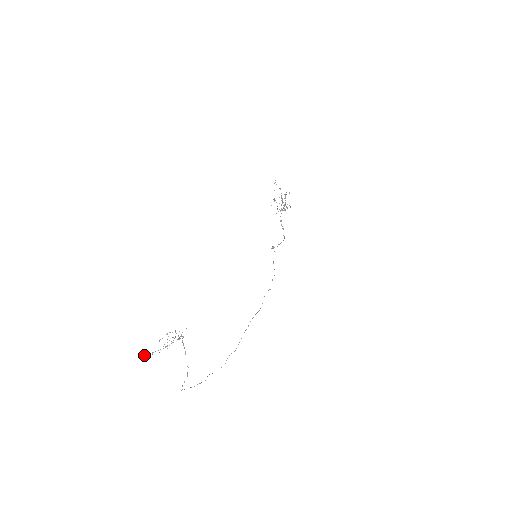
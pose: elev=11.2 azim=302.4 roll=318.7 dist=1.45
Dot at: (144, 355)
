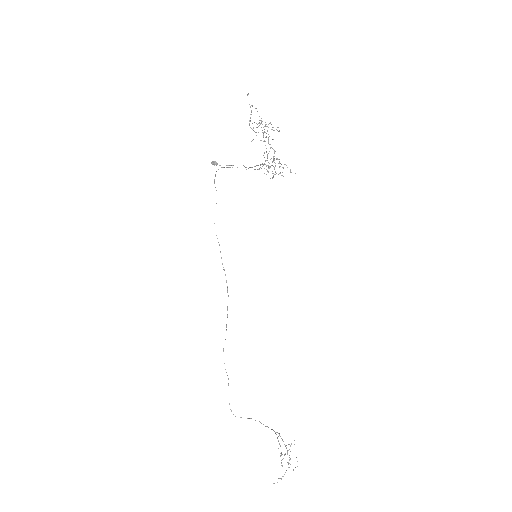
Dot at: occluded
